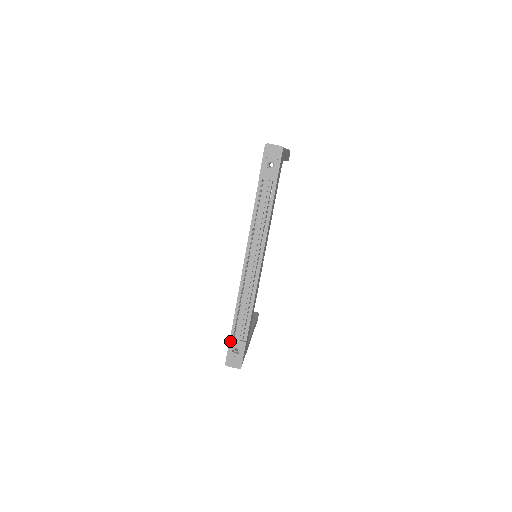
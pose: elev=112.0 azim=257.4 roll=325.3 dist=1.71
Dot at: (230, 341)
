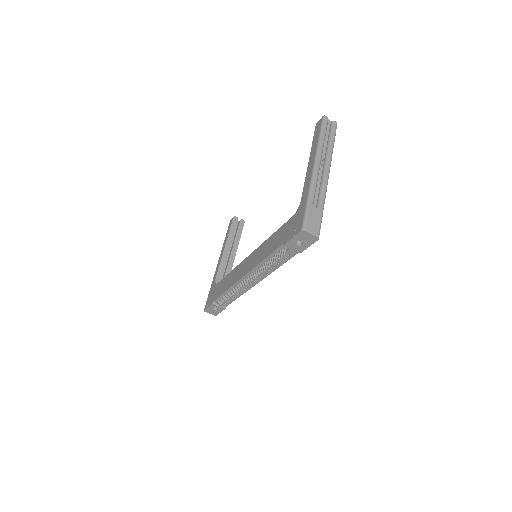
Dot at: (212, 304)
